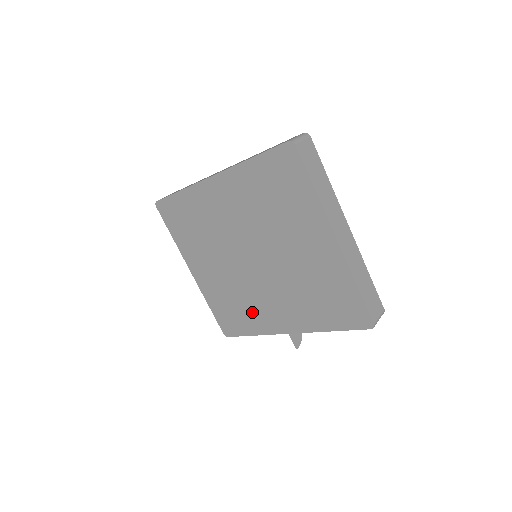
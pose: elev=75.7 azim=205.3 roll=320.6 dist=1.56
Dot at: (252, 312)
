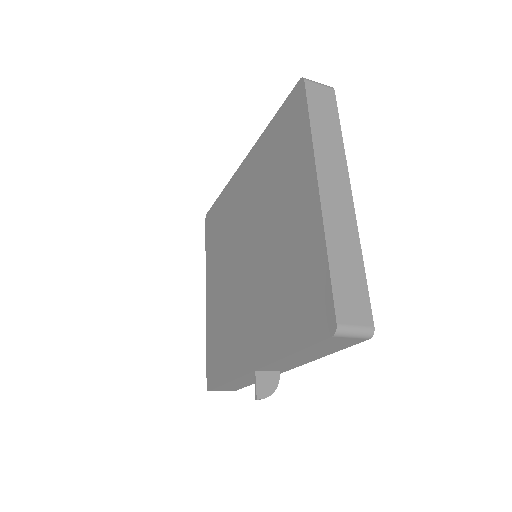
Dot at: (233, 341)
